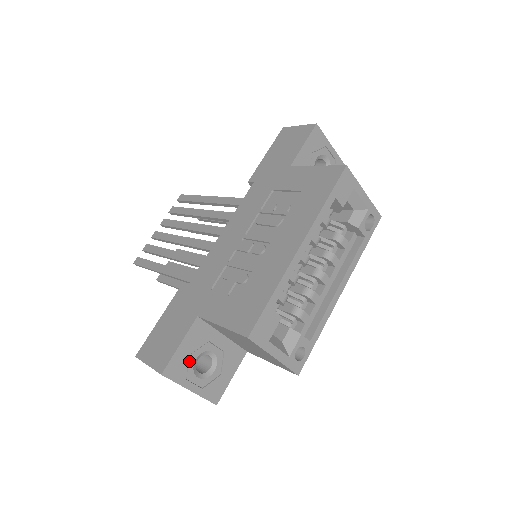
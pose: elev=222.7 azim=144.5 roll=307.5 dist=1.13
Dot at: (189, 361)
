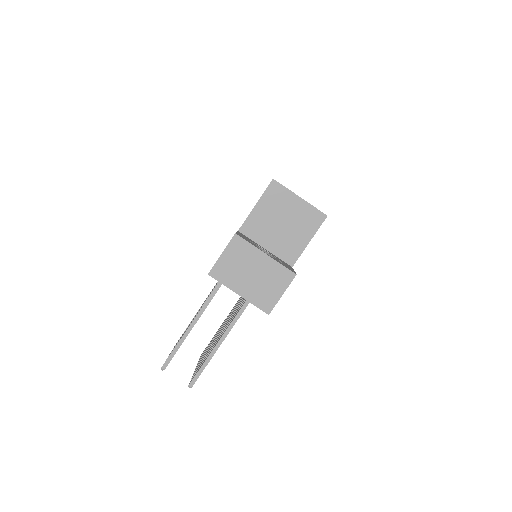
Dot at: occluded
